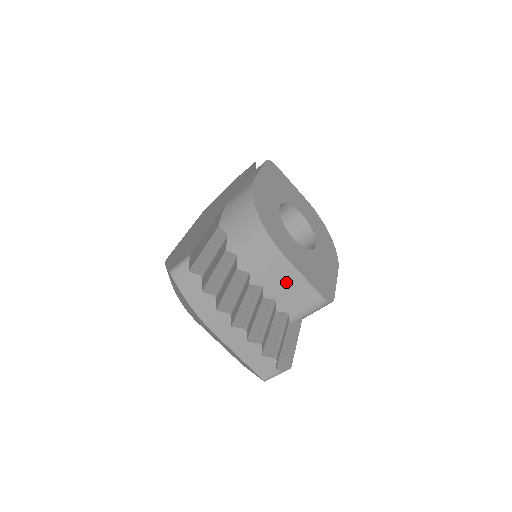
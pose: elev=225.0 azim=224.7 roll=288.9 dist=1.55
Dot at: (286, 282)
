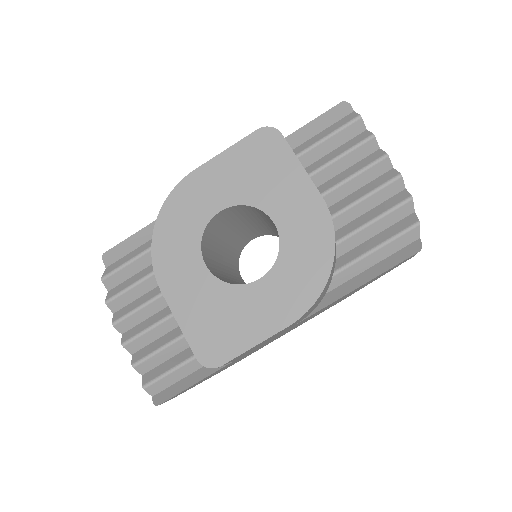
Dot at: occluded
